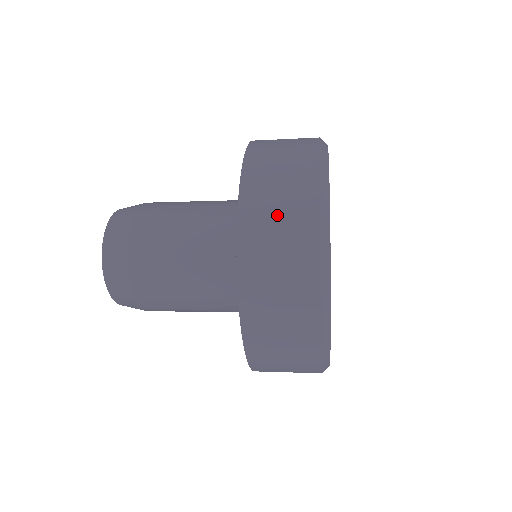
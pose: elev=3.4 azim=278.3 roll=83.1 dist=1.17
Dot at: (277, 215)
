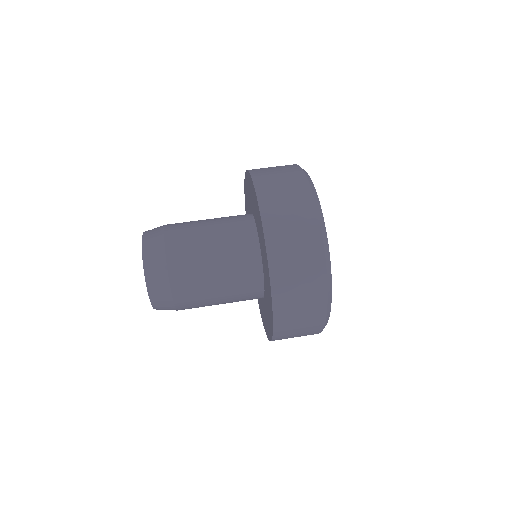
Dot at: occluded
